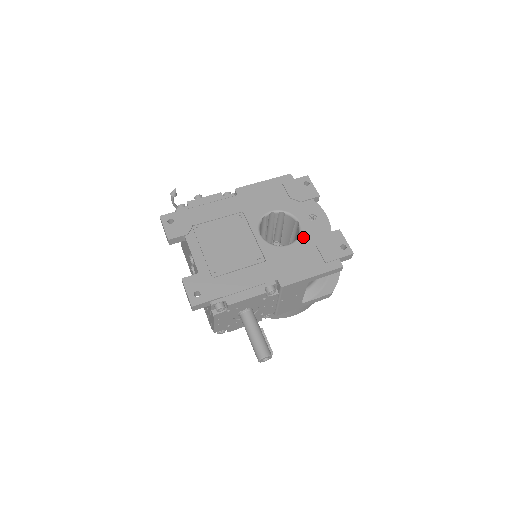
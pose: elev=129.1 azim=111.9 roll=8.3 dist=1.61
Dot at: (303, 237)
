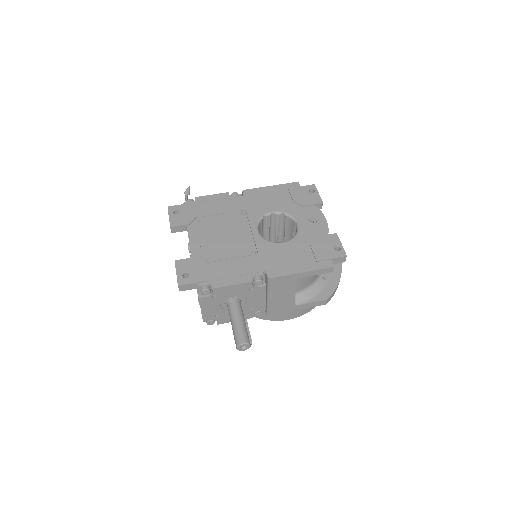
Dot at: (299, 237)
